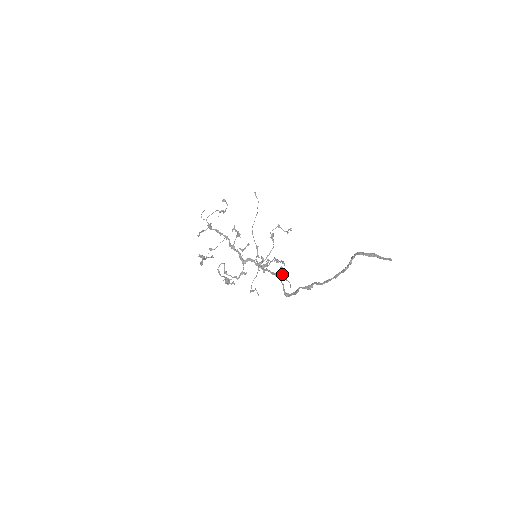
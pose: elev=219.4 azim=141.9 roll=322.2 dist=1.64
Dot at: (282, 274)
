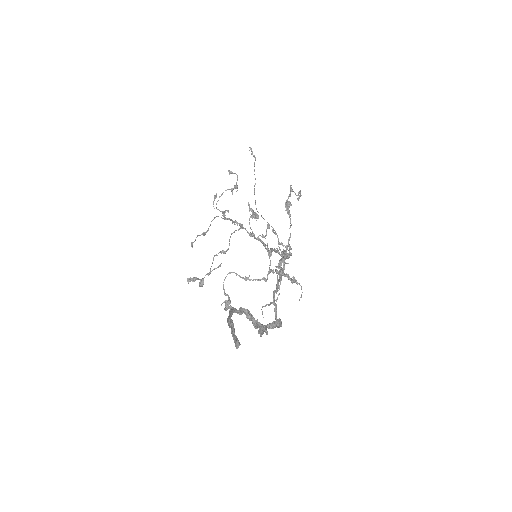
Dot at: (288, 278)
